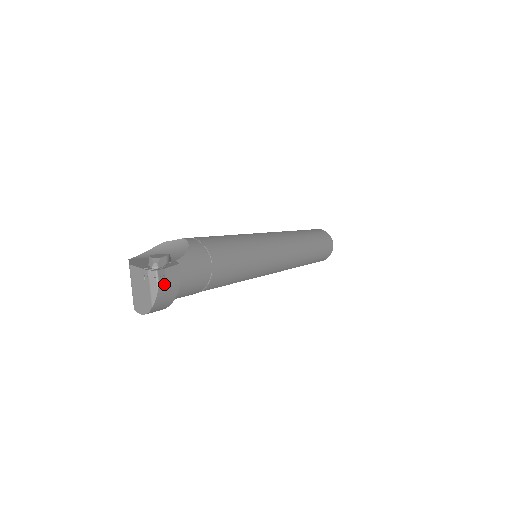
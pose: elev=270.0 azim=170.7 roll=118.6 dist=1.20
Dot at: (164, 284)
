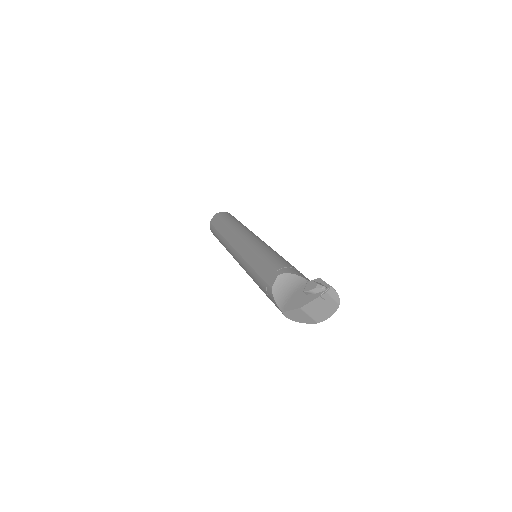
Dot at: (334, 290)
